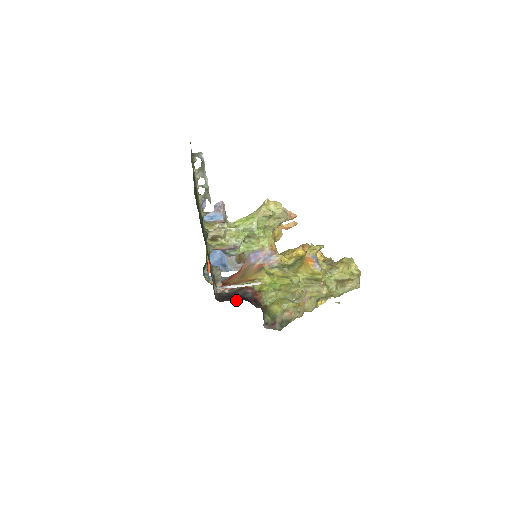
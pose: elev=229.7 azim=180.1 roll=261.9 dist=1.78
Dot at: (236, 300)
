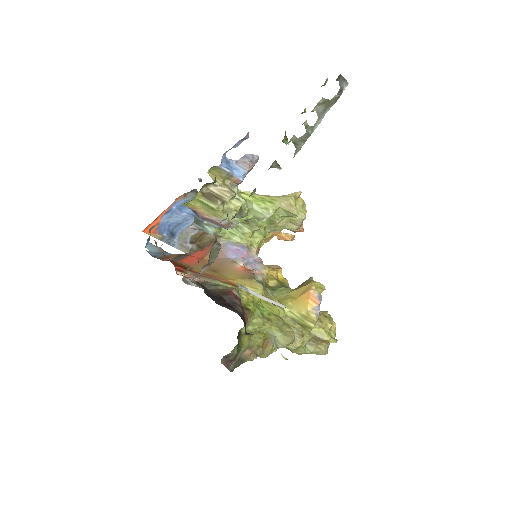
Dot at: (236, 312)
